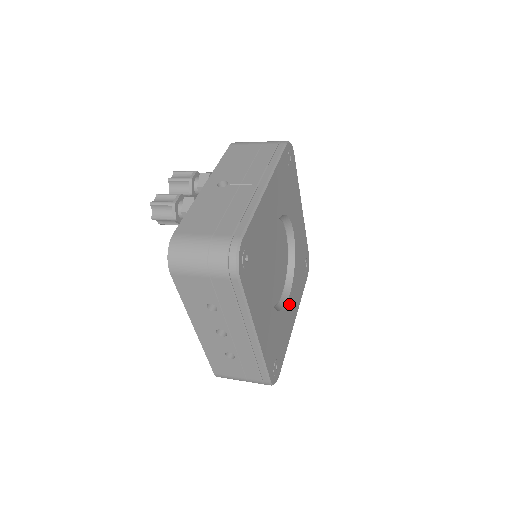
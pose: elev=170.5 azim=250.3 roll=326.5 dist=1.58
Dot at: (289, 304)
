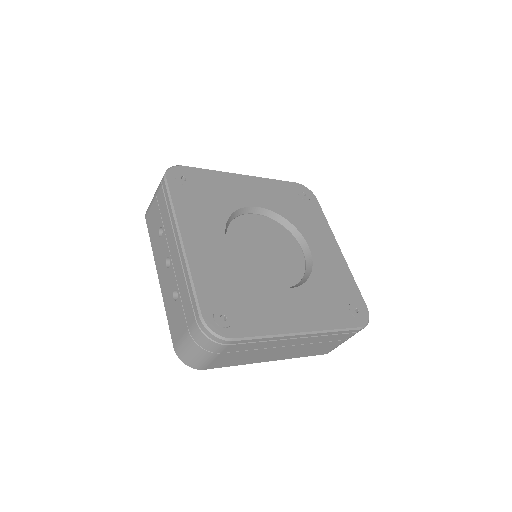
Dot at: (285, 297)
